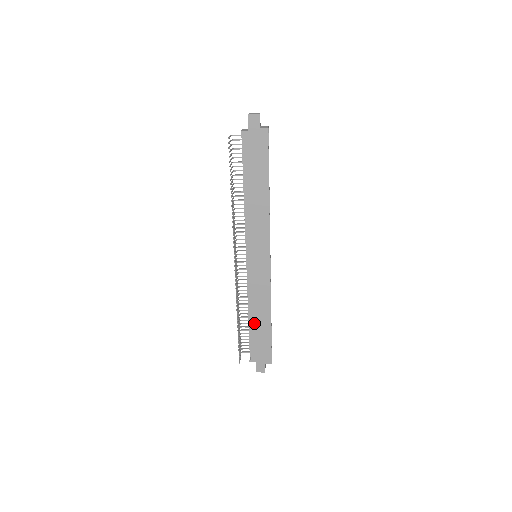
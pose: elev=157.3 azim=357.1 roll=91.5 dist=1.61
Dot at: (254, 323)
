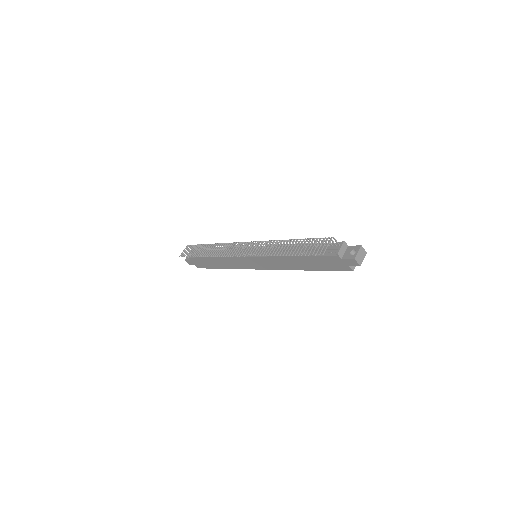
Dot at: (212, 259)
